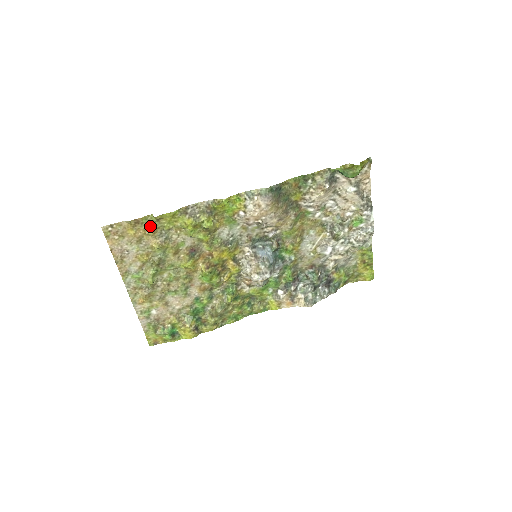
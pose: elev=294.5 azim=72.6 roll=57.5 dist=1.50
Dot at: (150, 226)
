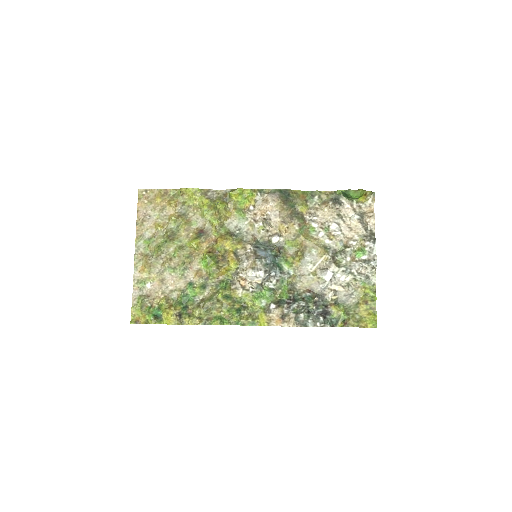
Dot at: (175, 199)
